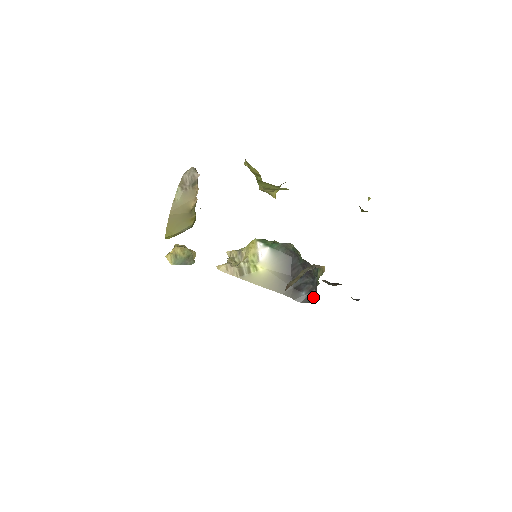
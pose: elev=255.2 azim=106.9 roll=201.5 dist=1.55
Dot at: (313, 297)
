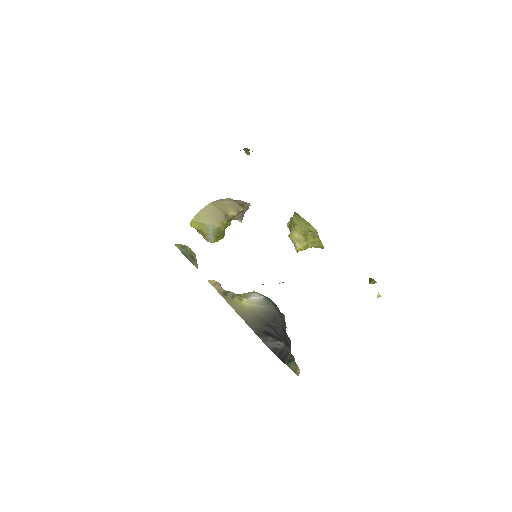
Dot at: (278, 350)
